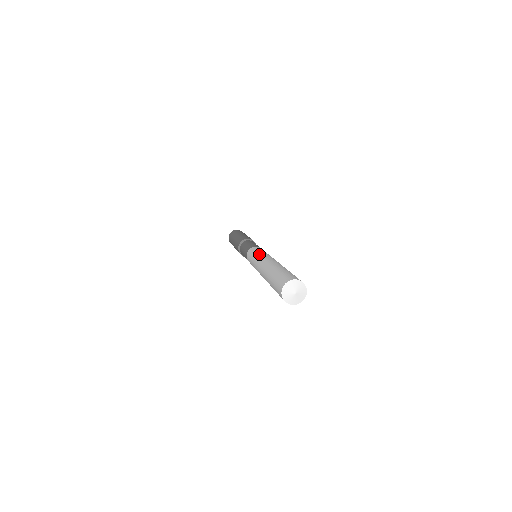
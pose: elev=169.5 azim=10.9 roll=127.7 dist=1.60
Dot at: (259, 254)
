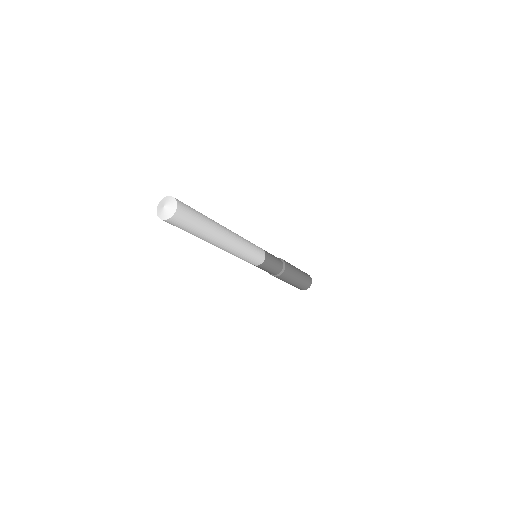
Dot at: occluded
